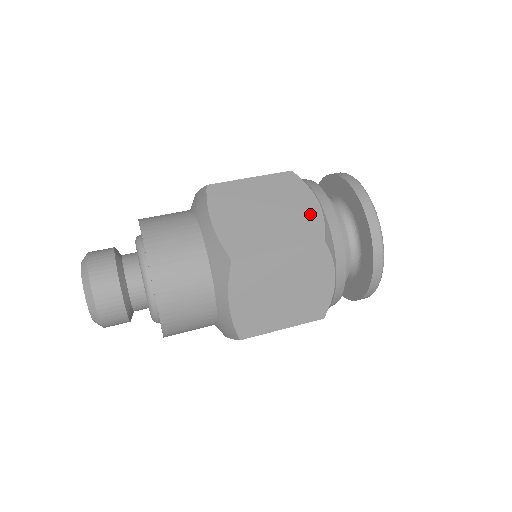
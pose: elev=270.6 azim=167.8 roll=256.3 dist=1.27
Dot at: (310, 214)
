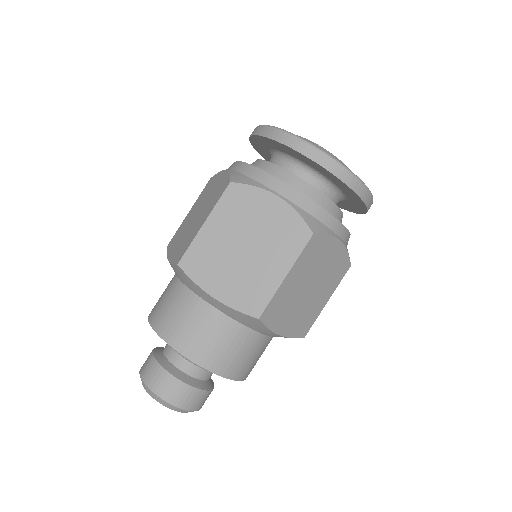
Dot at: (282, 217)
